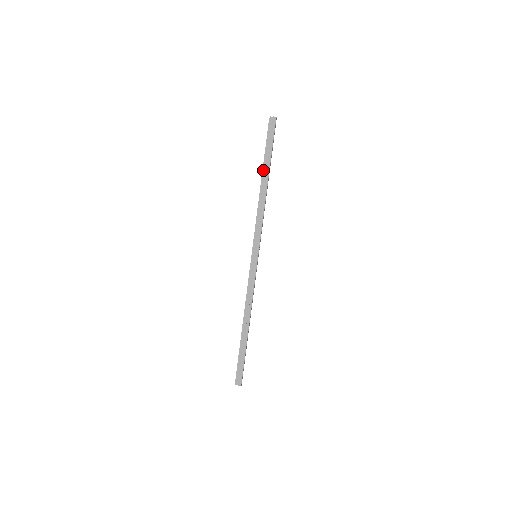
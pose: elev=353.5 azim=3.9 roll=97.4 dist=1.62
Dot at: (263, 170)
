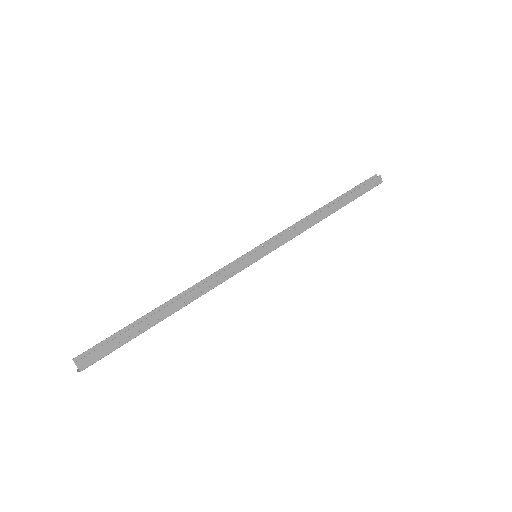
Dot at: (340, 200)
